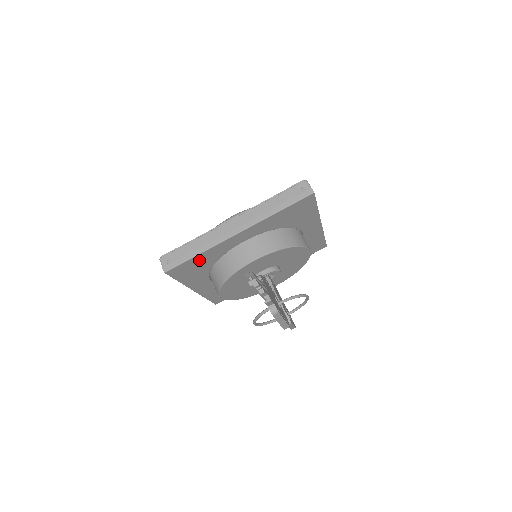
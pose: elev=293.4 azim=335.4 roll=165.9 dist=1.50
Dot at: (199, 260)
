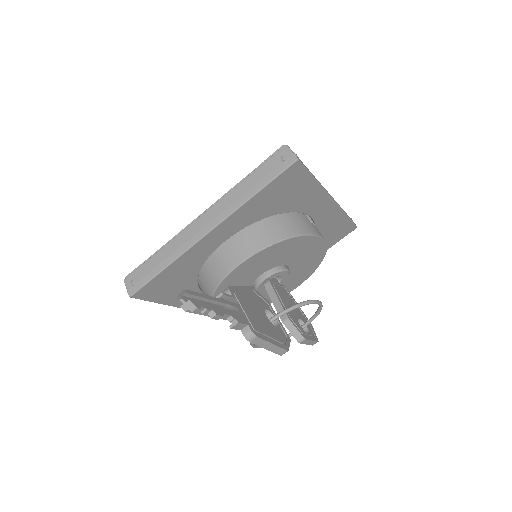
Dot at: (171, 274)
